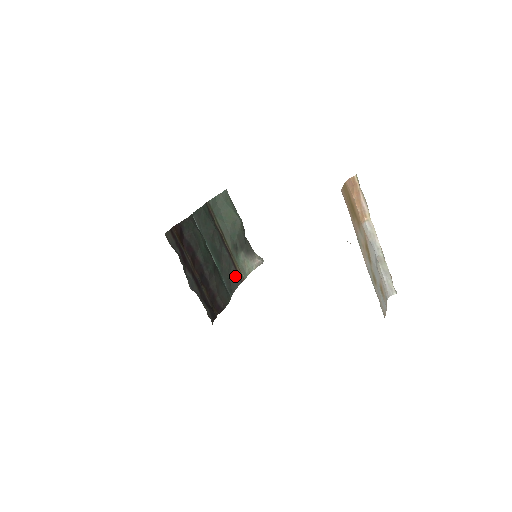
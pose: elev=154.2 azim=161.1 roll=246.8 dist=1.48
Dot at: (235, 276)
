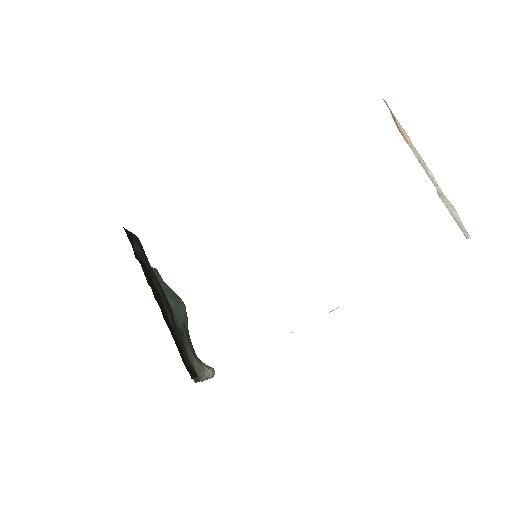
Dot at: occluded
